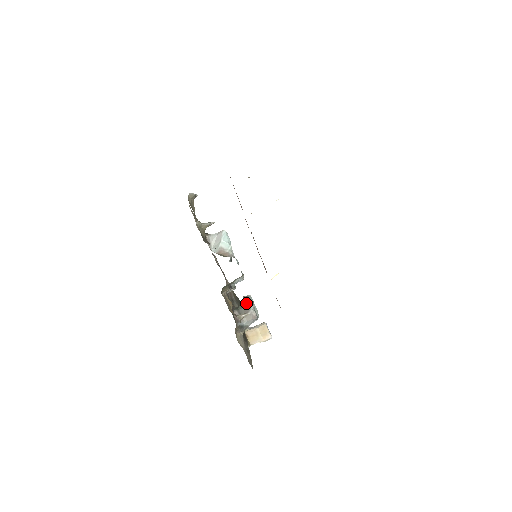
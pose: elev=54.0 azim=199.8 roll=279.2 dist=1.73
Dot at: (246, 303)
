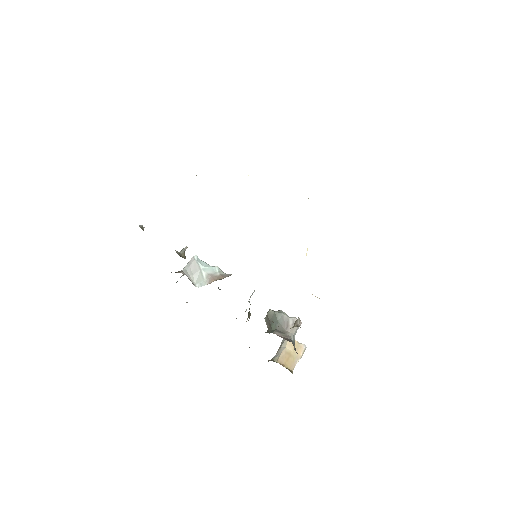
Dot at: (277, 317)
